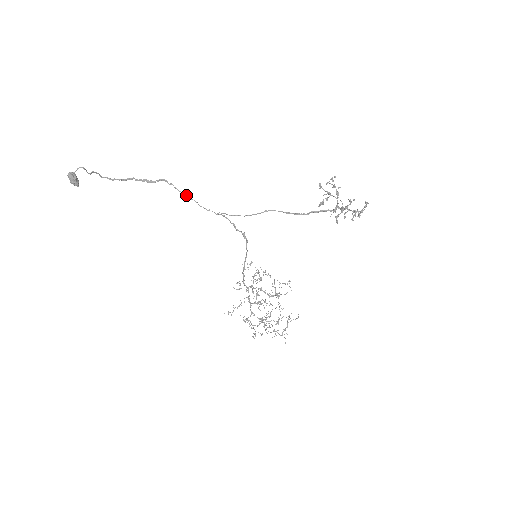
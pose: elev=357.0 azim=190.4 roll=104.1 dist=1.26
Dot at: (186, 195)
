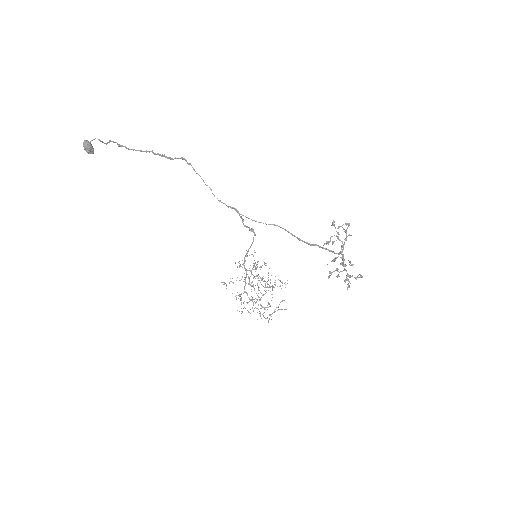
Dot at: (202, 179)
